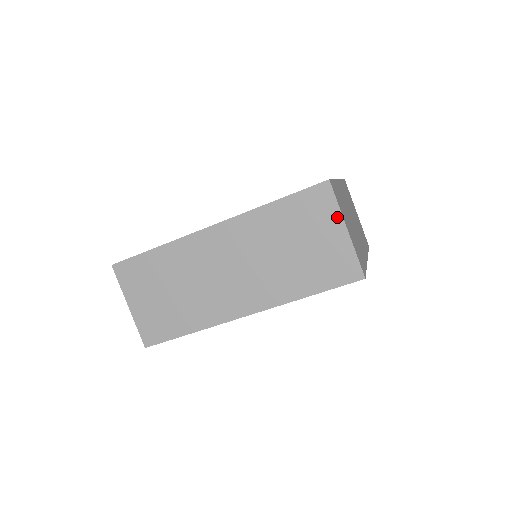
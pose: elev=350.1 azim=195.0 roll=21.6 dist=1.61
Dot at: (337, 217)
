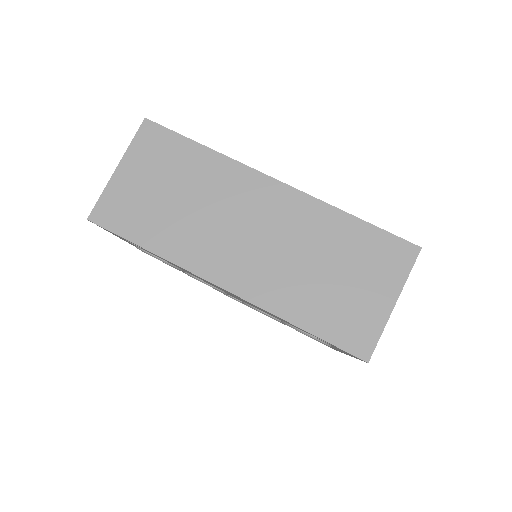
Dot at: (397, 285)
